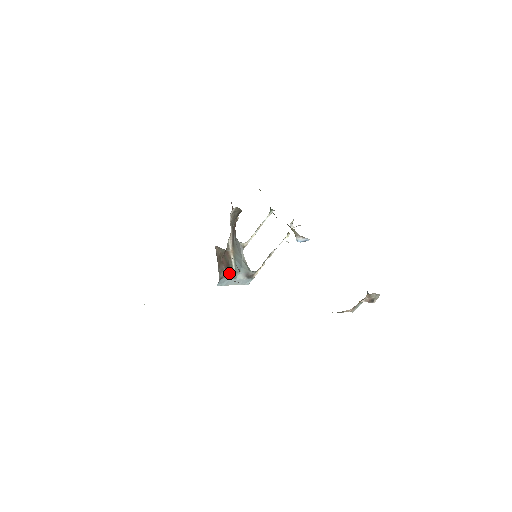
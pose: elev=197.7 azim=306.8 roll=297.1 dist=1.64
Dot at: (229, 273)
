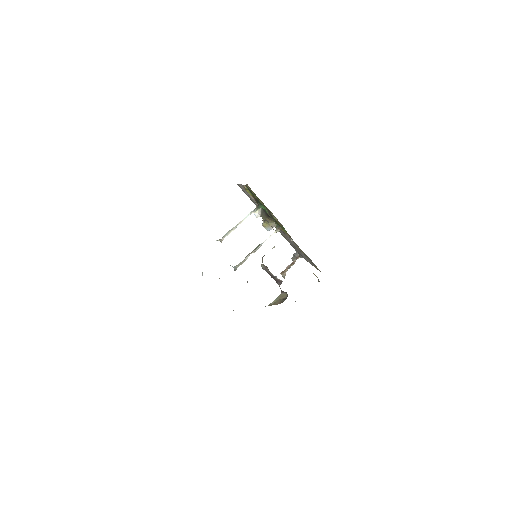
Dot at: occluded
